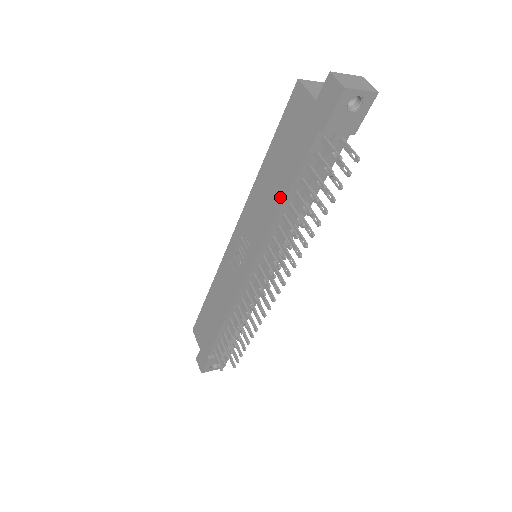
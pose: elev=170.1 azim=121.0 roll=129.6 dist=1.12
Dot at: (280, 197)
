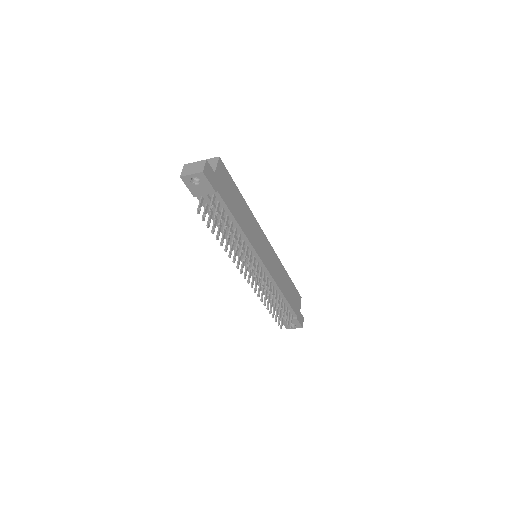
Dot at: occluded
